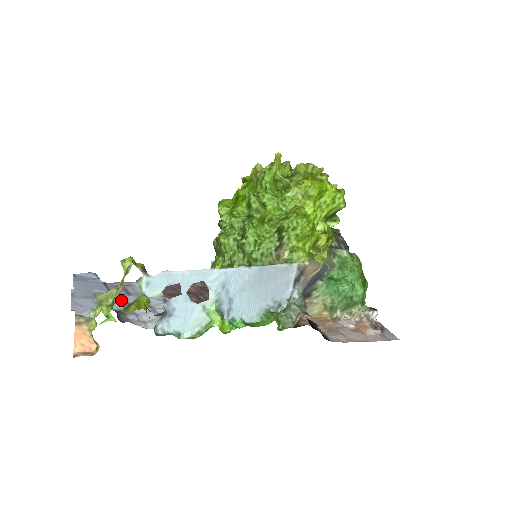
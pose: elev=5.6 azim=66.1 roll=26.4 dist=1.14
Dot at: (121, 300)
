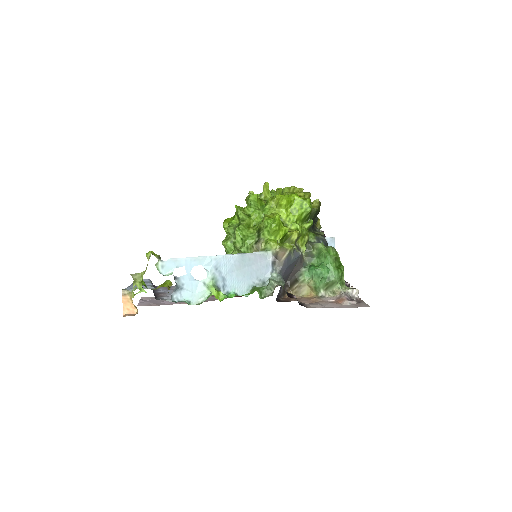
Dot at: (163, 292)
